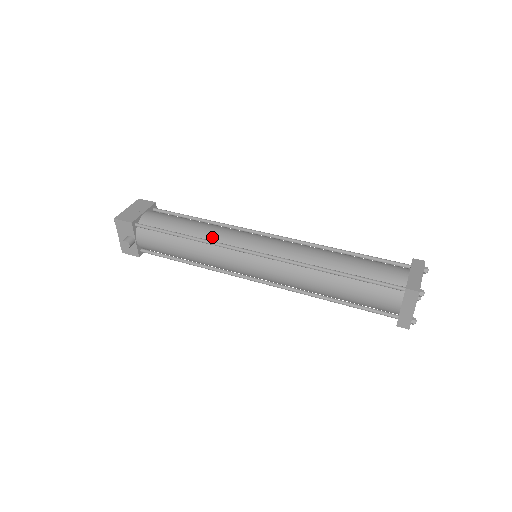
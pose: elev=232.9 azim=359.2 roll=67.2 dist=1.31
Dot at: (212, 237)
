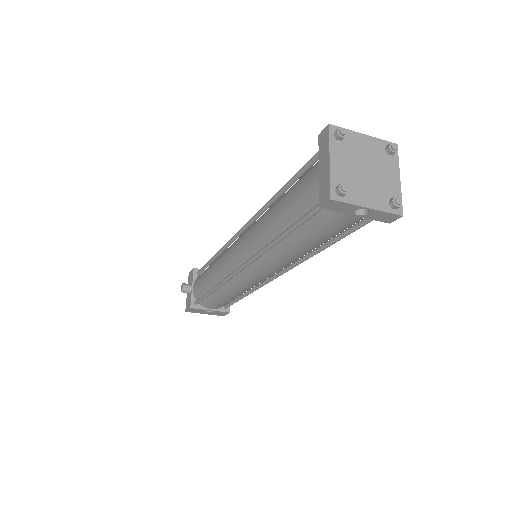
Dot at: occluded
